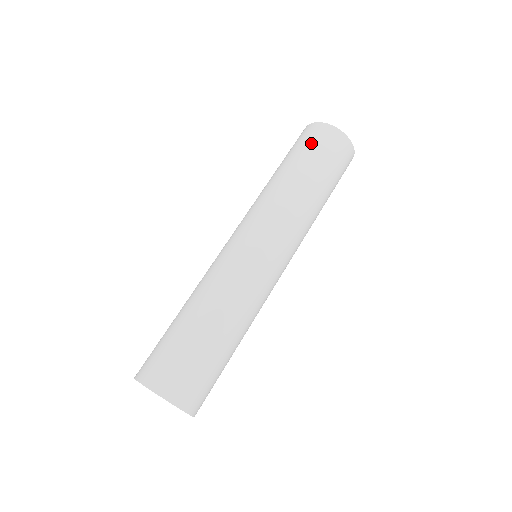
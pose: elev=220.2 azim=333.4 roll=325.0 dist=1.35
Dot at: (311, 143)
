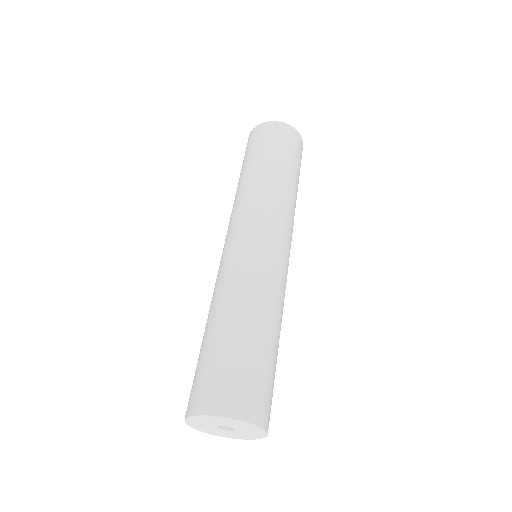
Dot at: (285, 143)
